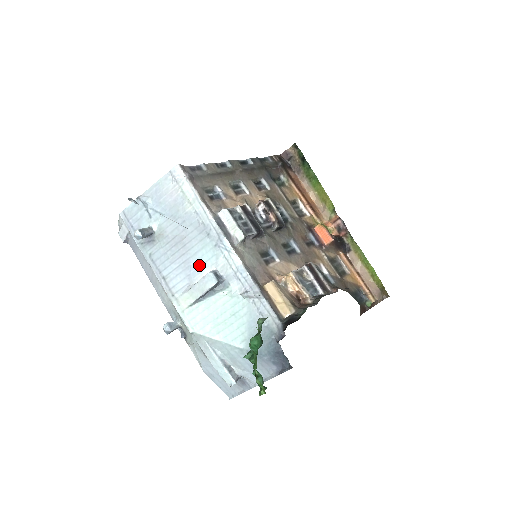
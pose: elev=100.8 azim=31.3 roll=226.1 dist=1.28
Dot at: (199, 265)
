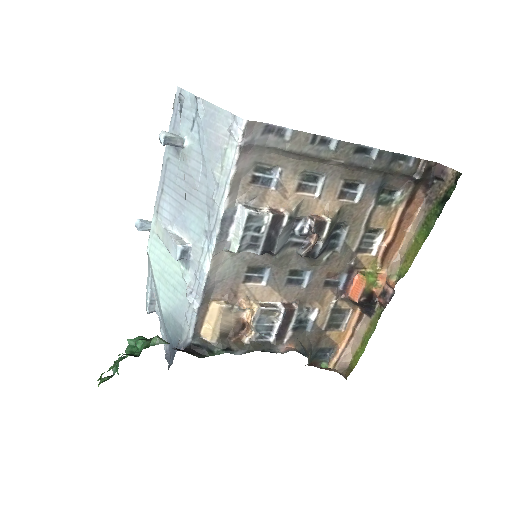
Dot at: (186, 223)
